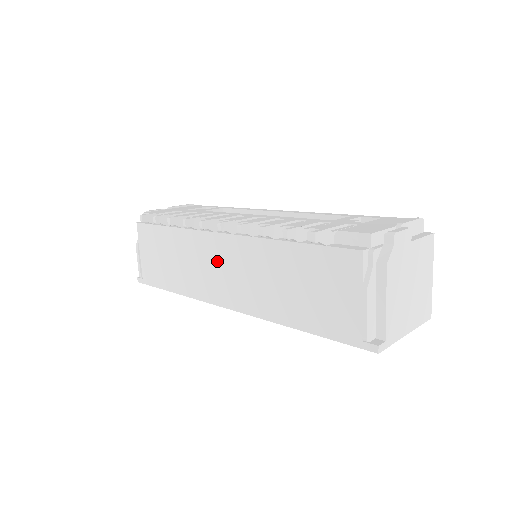
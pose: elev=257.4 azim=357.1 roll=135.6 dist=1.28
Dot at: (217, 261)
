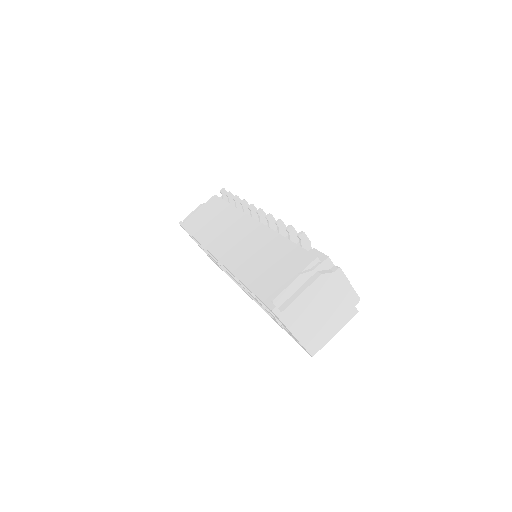
Dot at: (237, 231)
